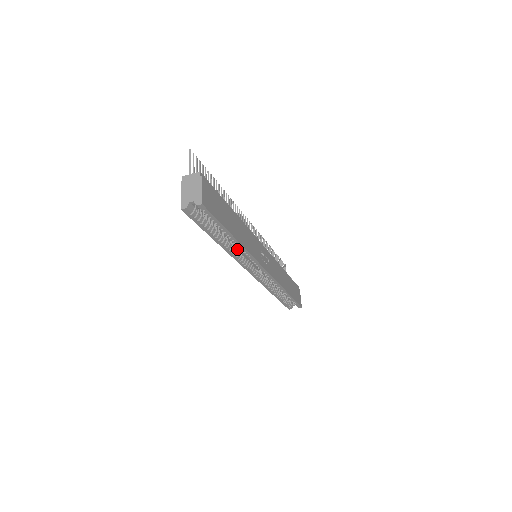
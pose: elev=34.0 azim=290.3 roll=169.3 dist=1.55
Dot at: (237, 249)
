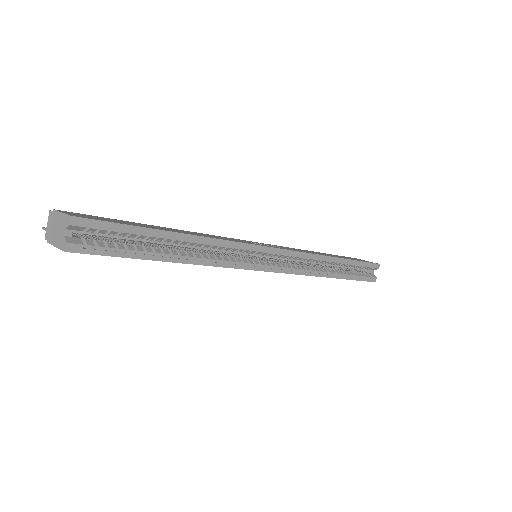
Dot at: (213, 255)
